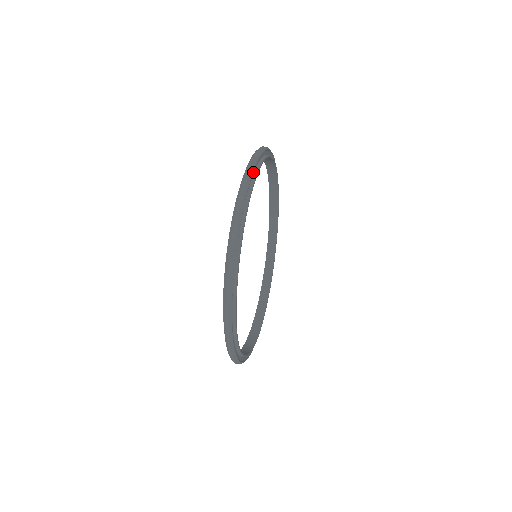
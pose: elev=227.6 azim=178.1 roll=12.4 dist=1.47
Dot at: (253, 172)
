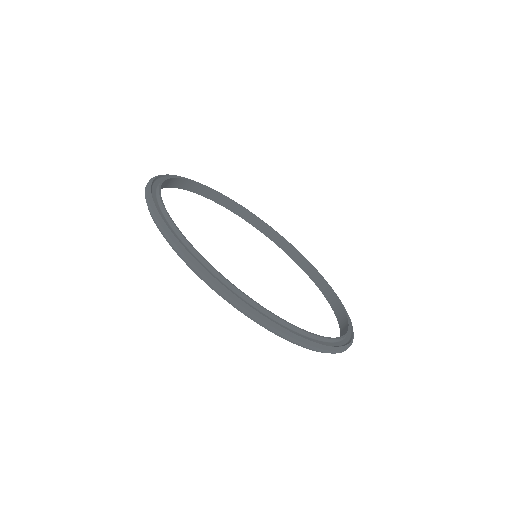
Dot at: (155, 197)
